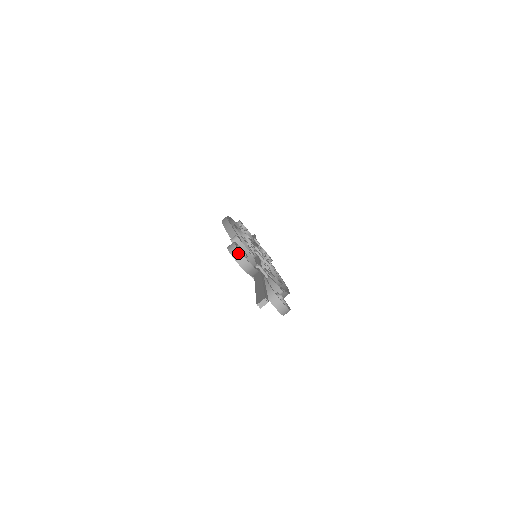
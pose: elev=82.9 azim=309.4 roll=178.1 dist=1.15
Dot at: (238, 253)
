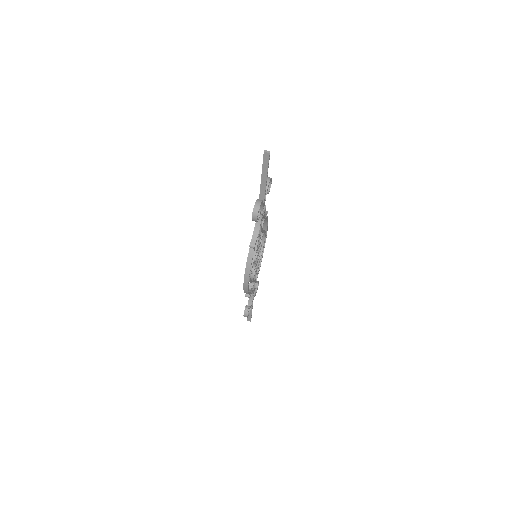
Dot at: (270, 178)
